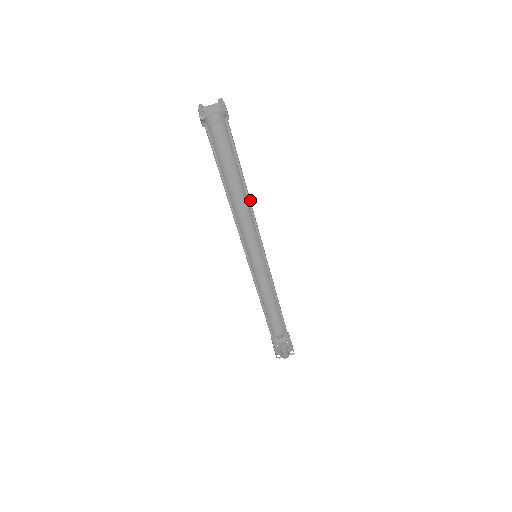
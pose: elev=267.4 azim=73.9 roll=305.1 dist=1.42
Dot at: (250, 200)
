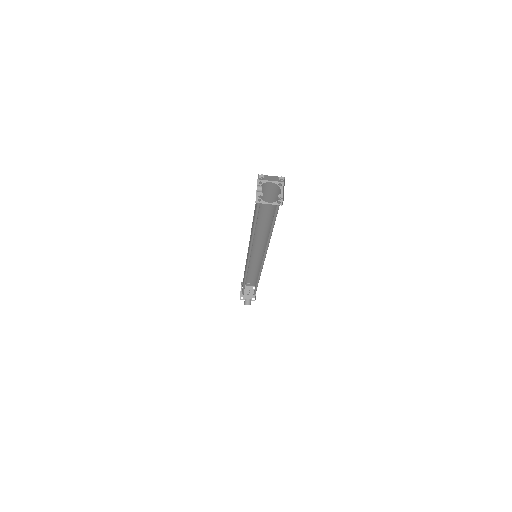
Dot at: occluded
